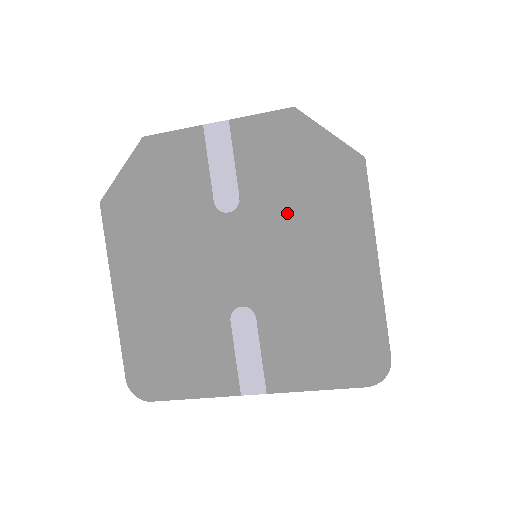
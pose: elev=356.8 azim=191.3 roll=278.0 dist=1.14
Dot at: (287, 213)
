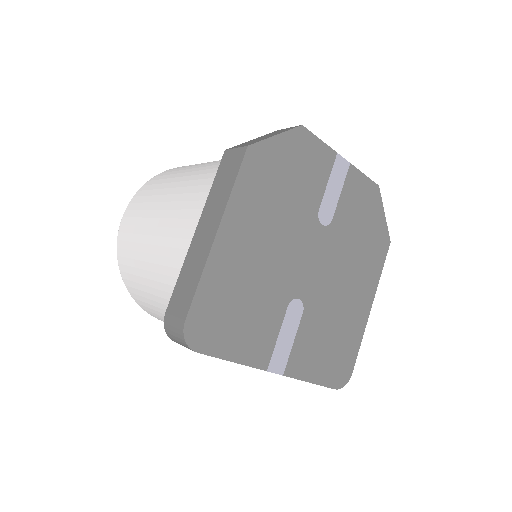
Dot at: (349, 249)
